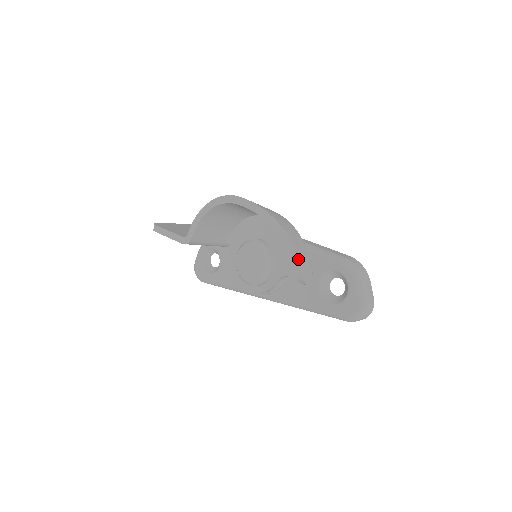
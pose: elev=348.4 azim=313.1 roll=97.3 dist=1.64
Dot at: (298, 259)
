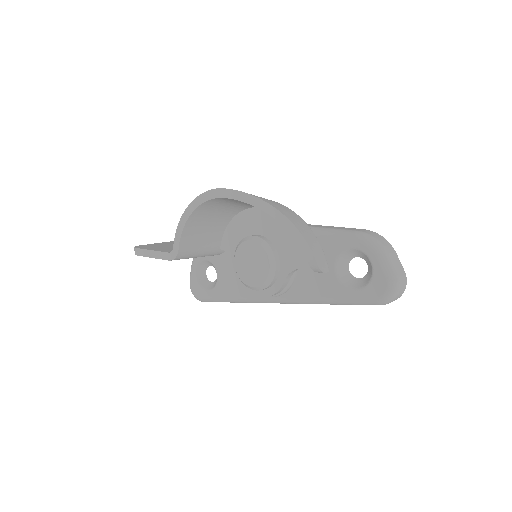
Dot at: (306, 244)
